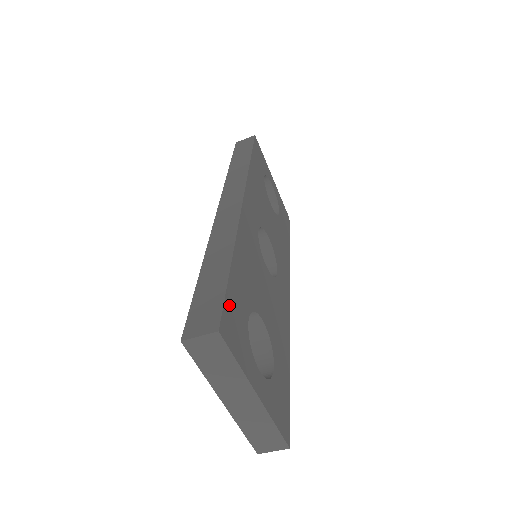
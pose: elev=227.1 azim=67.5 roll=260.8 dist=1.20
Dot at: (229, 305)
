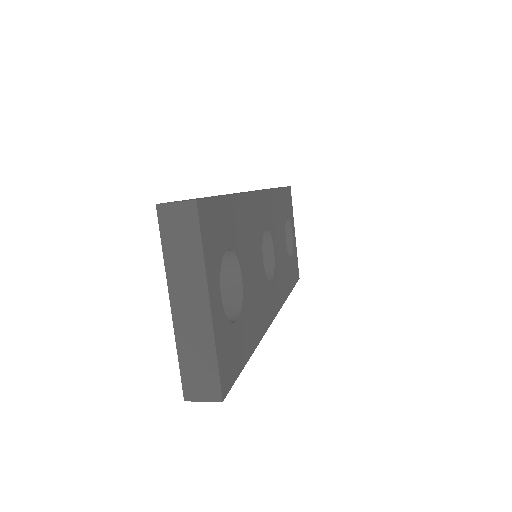
Dot at: (215, 208)
